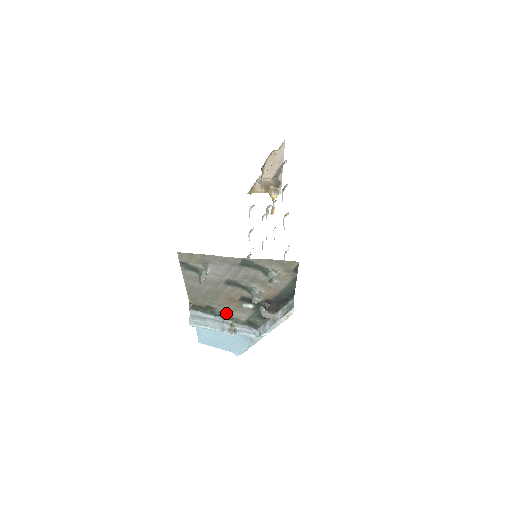
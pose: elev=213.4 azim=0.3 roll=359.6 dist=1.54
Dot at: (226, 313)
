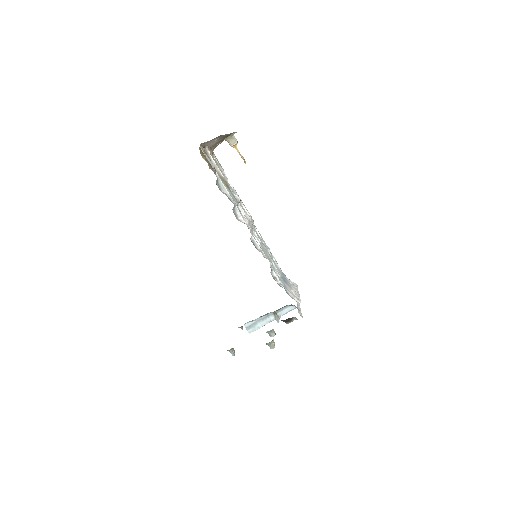
Dot at: occluded
